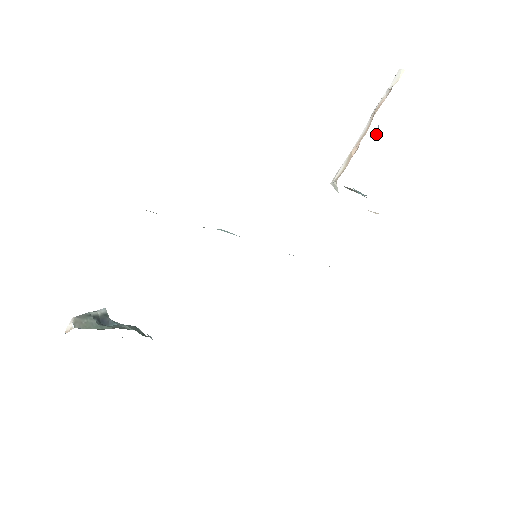
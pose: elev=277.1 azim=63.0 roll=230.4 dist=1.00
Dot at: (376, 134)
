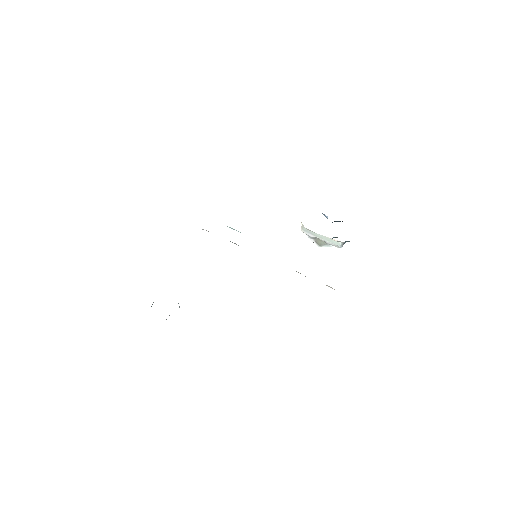
Dot at: occluded
